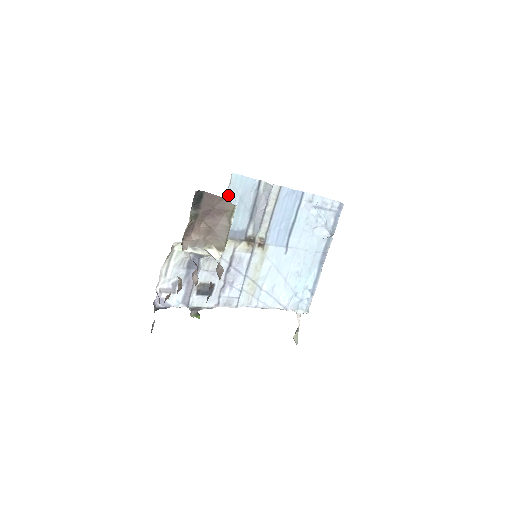
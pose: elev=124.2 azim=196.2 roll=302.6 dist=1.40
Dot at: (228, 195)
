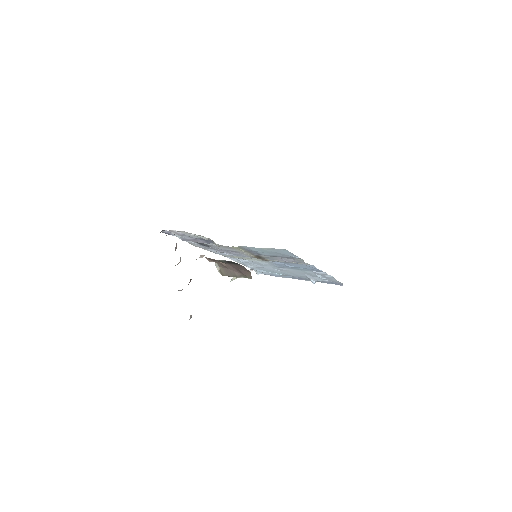
Dot at: (269, 249)
